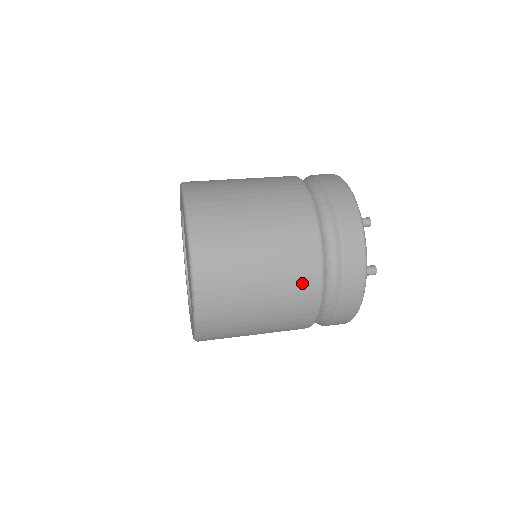
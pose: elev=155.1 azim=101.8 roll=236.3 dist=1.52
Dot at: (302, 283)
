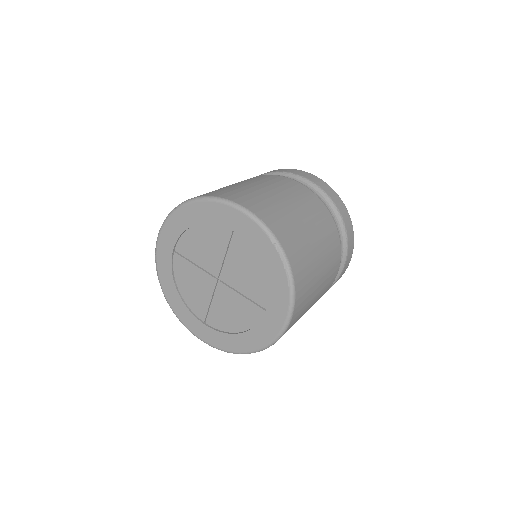
Dot at: (319, 210)
